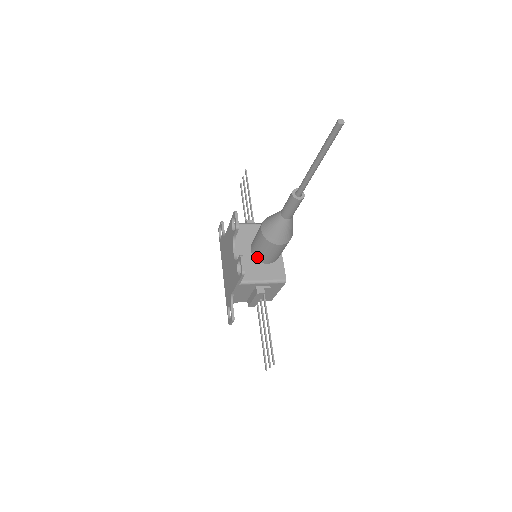
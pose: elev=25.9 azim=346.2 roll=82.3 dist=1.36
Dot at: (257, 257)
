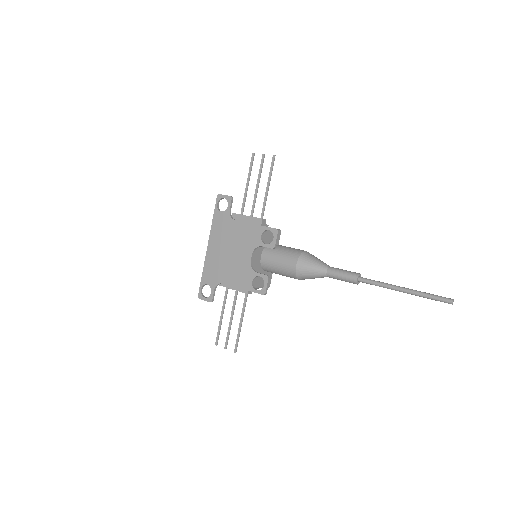
Dot at: (265, 267)
